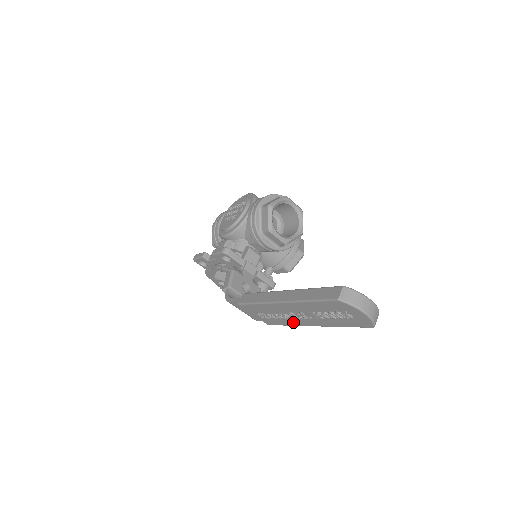
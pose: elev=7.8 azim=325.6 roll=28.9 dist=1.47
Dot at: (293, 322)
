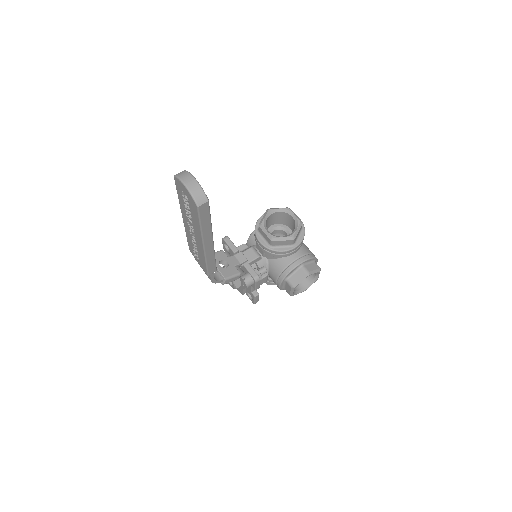
Dot at: (201, 251)
